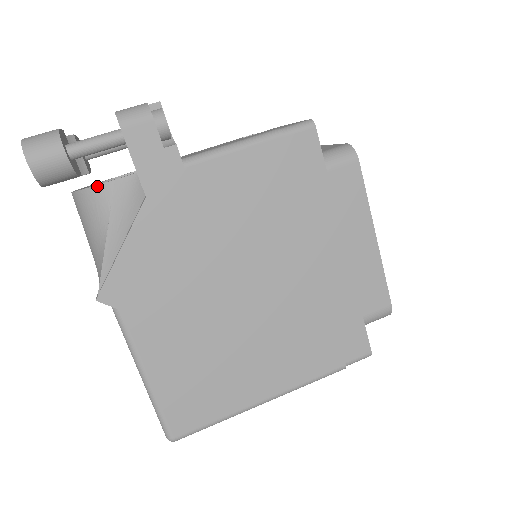
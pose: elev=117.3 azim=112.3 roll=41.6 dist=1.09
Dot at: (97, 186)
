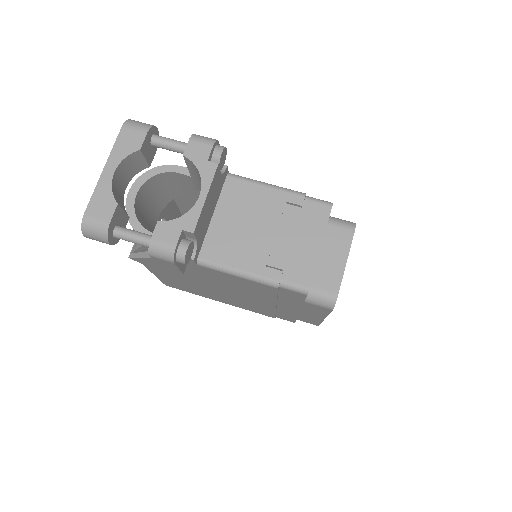
Dot at: occluded
